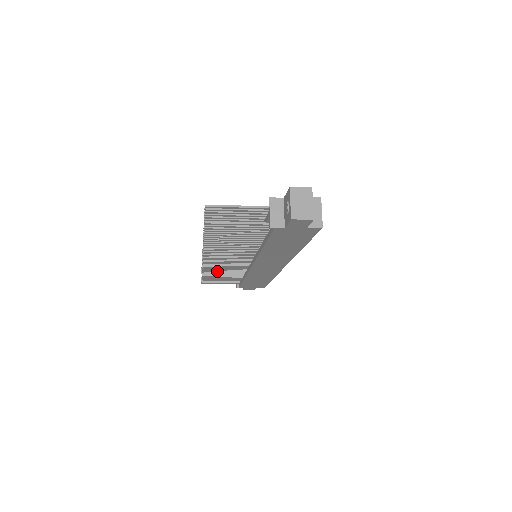
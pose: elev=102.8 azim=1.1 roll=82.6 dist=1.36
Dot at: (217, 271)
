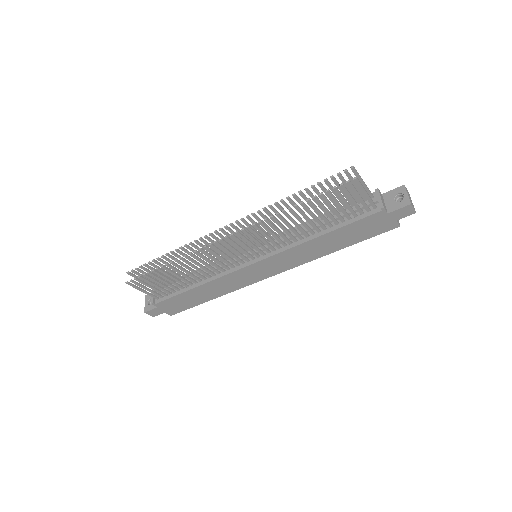
Dot at: (197, 262)
